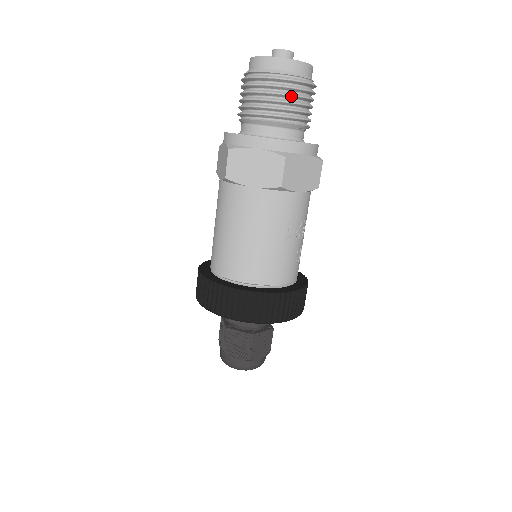
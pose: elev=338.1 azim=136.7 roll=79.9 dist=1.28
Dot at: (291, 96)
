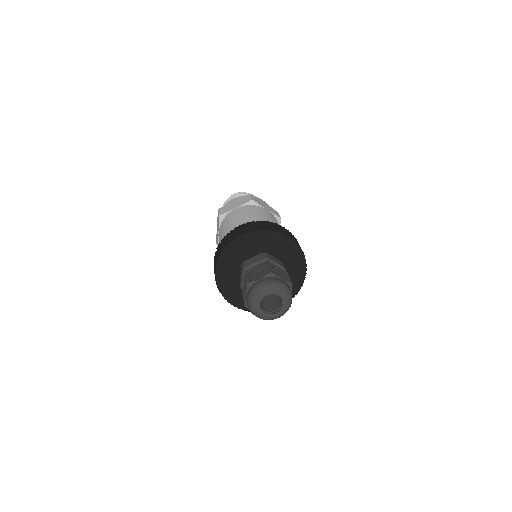
Dot at: occluded
